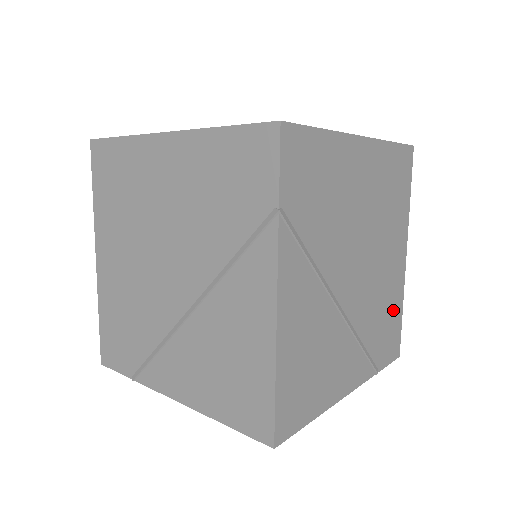
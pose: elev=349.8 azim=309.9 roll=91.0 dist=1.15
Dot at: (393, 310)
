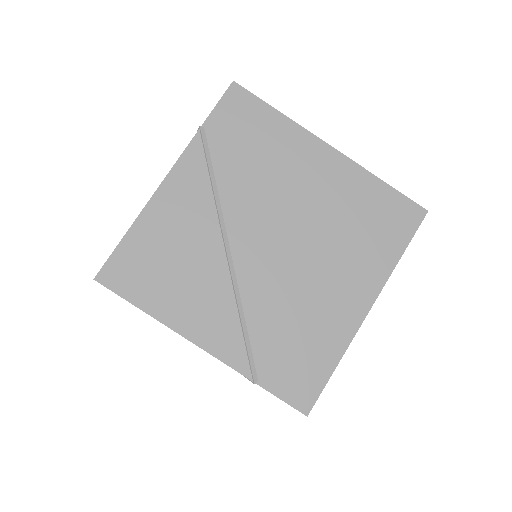
Dot at: (317, 345)
